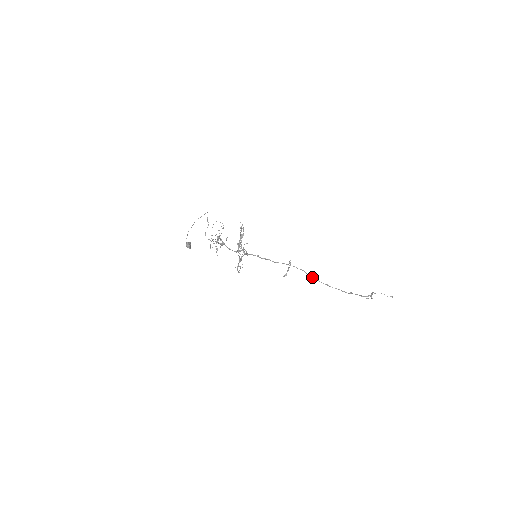
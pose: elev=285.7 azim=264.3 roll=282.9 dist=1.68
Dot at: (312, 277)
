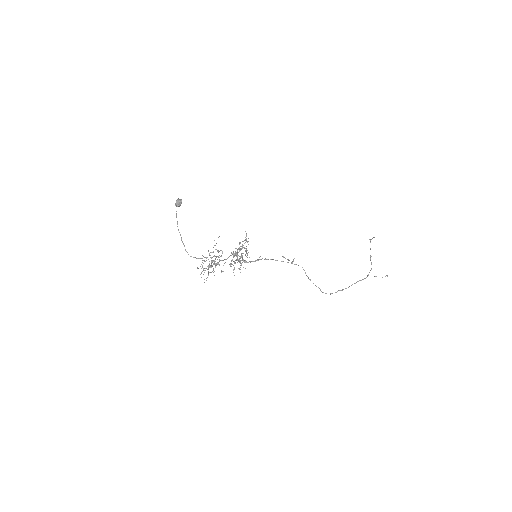
Dot at: occluded
